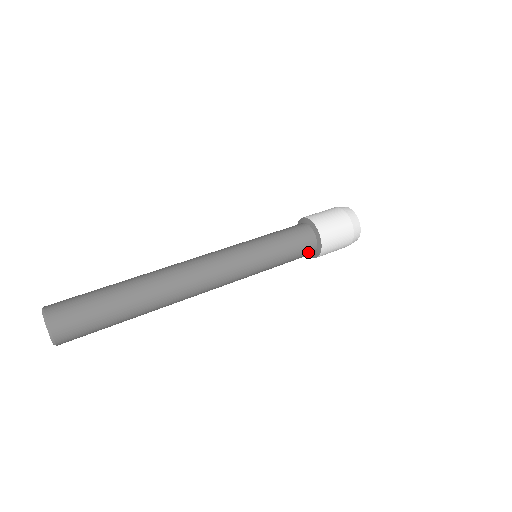
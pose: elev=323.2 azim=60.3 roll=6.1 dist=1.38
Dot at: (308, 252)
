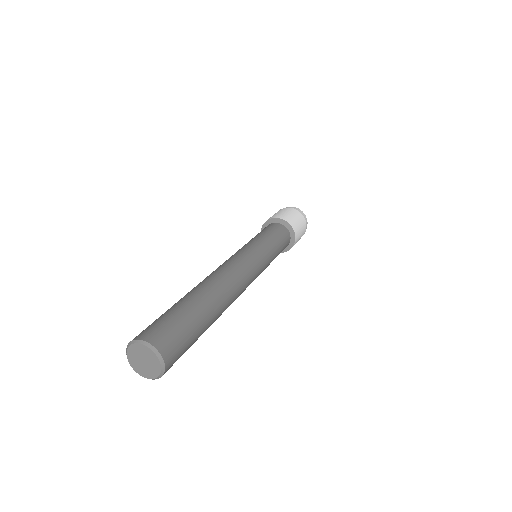
Dot at: (287, 240)
